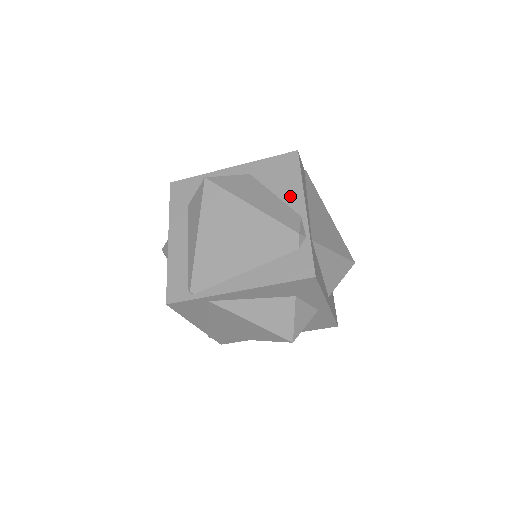
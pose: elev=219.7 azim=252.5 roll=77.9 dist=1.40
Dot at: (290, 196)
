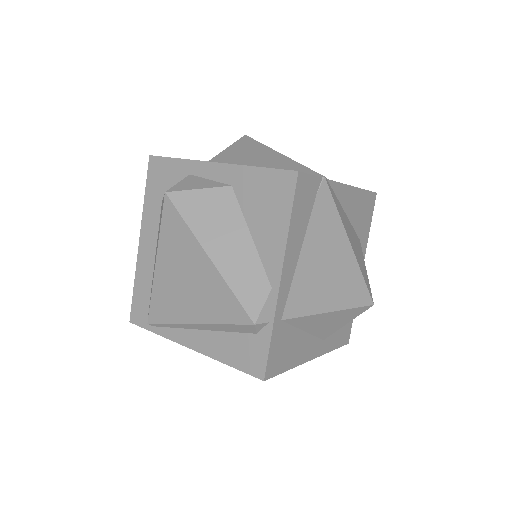
Dot at: (268, 249)
